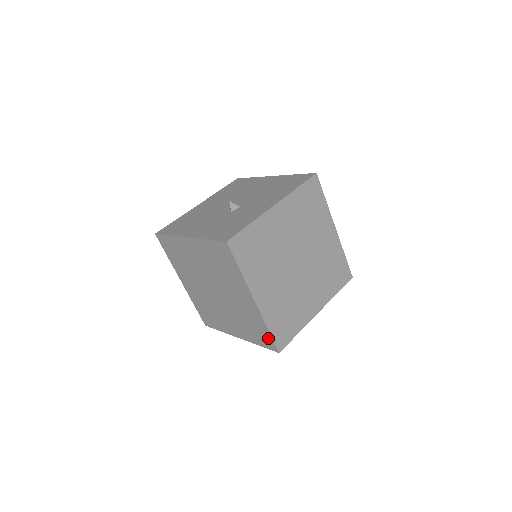
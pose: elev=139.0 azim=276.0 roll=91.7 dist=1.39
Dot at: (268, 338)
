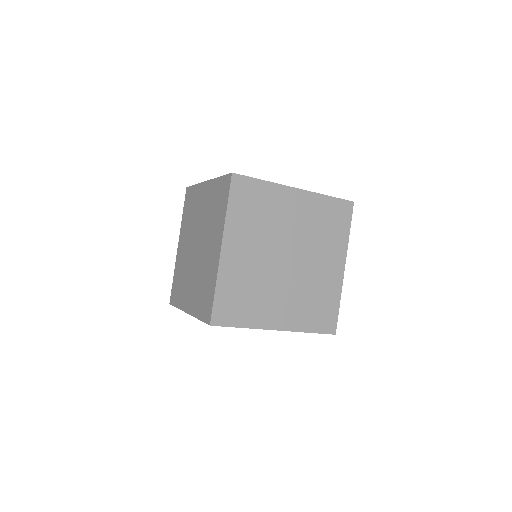
Dot at: (210, 303)
